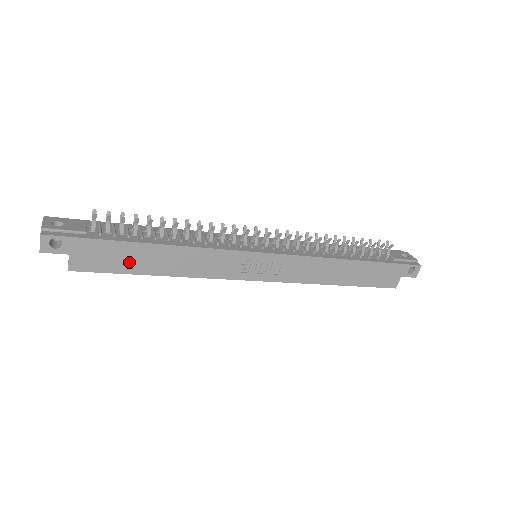
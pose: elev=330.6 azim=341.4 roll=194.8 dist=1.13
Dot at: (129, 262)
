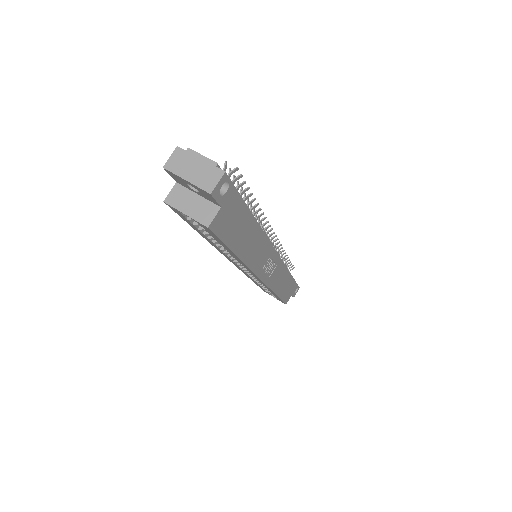
Dot at: (237, 234)
